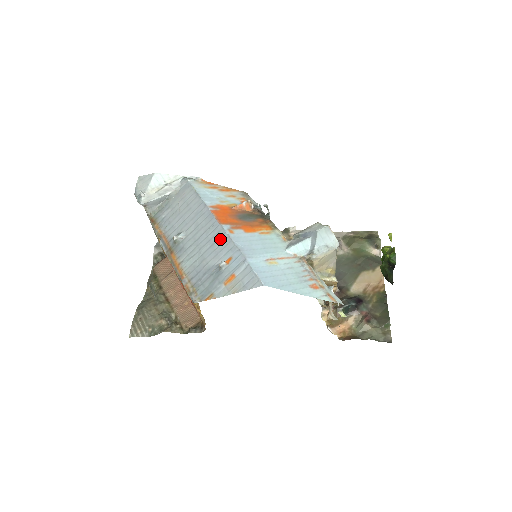
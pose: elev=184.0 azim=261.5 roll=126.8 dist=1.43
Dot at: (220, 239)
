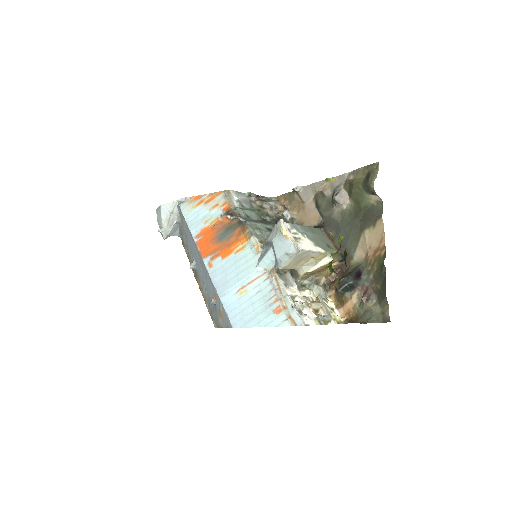
Dot at: (206, 274)
